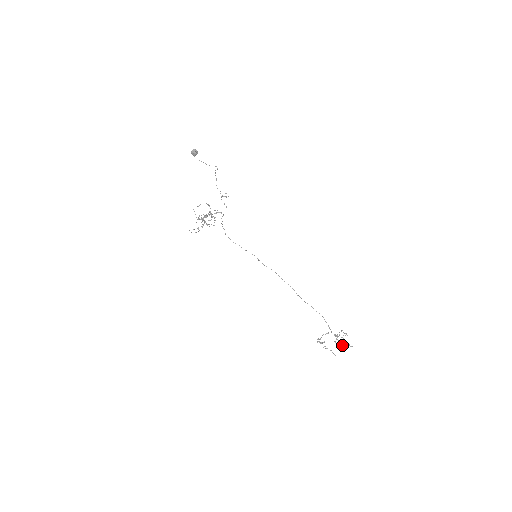
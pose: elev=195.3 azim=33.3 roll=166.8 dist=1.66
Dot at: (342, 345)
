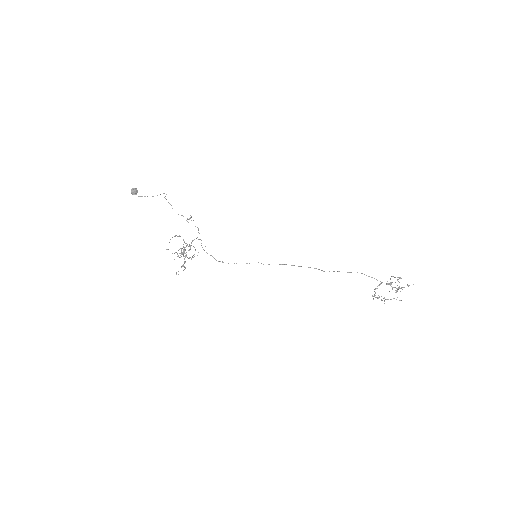
Dot at: (402, 289)
